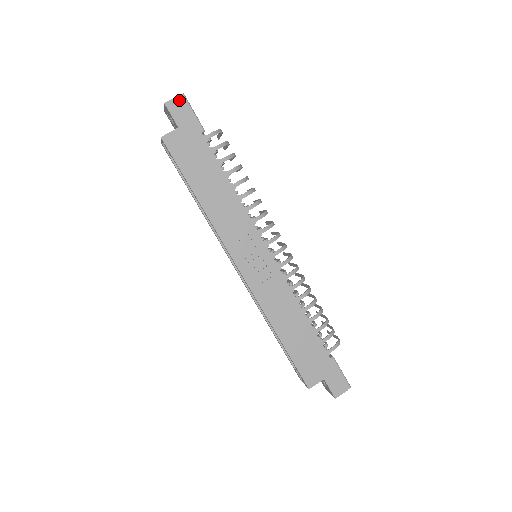
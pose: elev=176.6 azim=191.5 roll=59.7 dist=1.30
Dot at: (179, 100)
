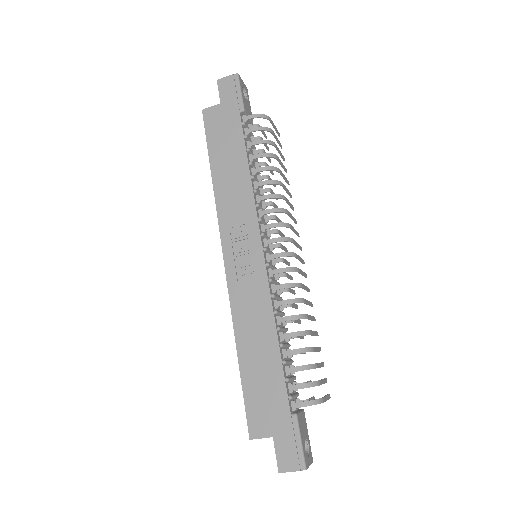
Dot at: (231, 79)
